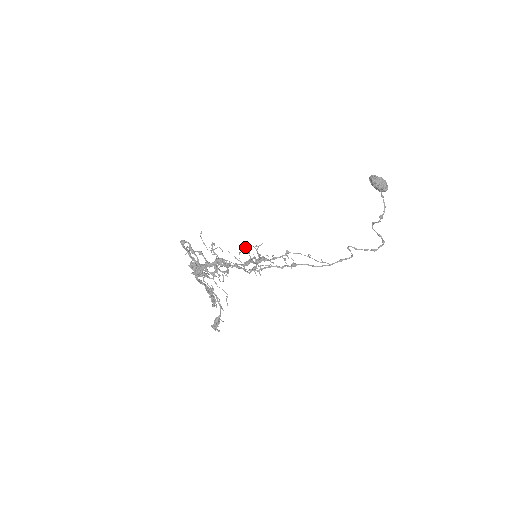
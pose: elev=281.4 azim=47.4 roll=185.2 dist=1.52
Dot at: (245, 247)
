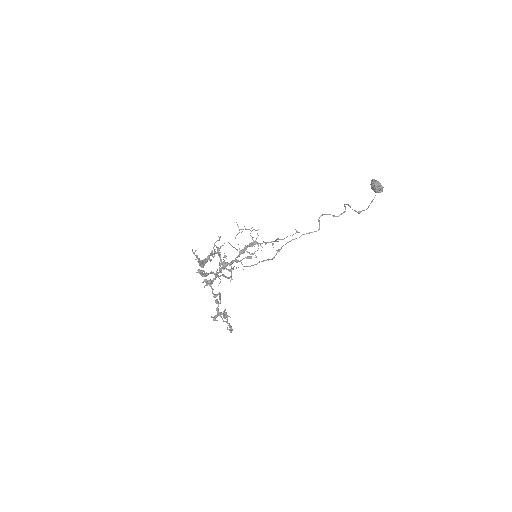
Dot at: occluded
